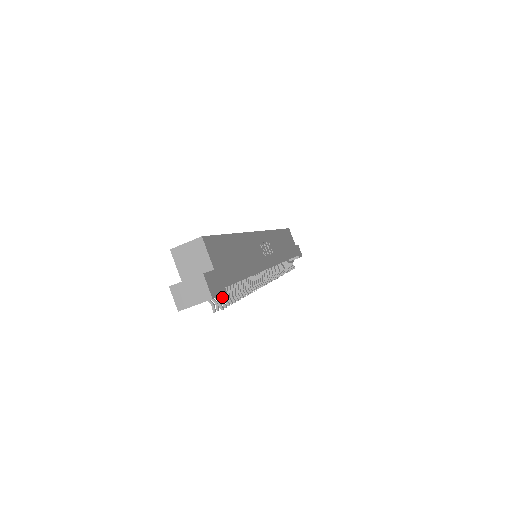
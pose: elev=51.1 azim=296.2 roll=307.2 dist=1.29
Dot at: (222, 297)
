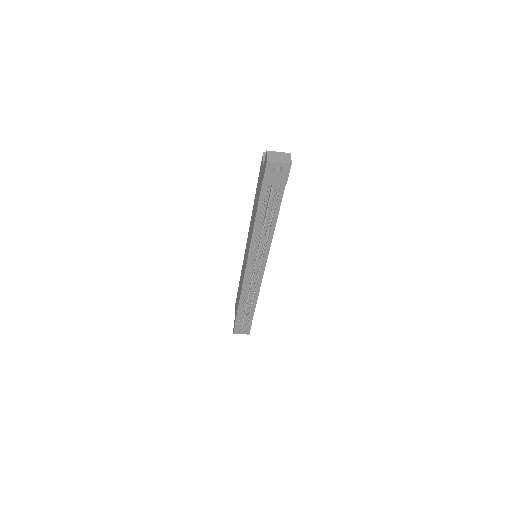
Dot at: occluded
